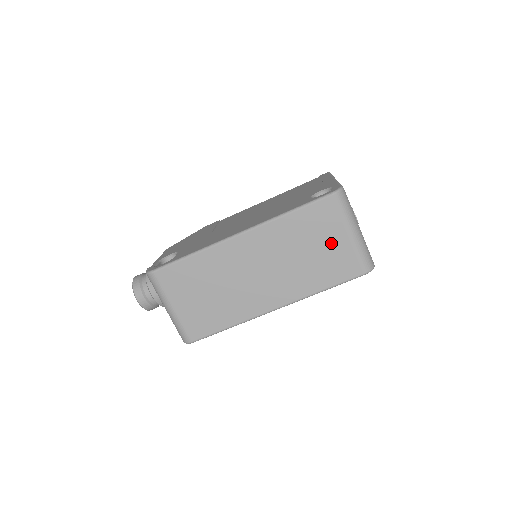
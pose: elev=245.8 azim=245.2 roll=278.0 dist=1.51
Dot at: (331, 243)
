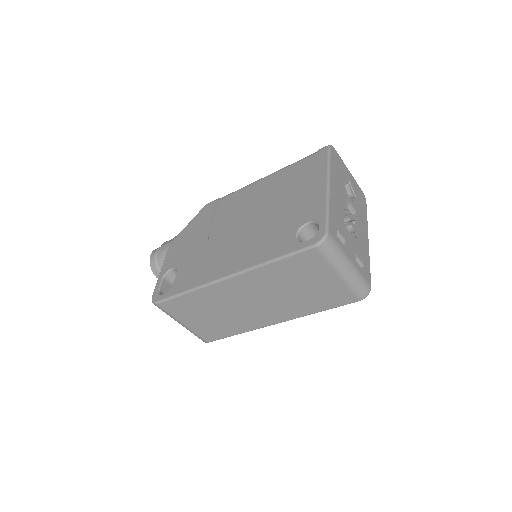
Dot at: (321, 282)
